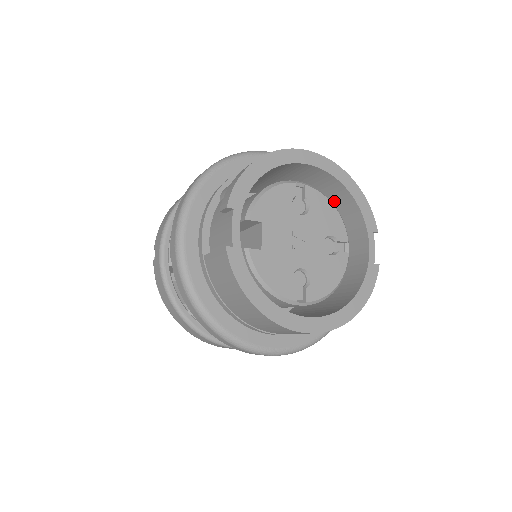
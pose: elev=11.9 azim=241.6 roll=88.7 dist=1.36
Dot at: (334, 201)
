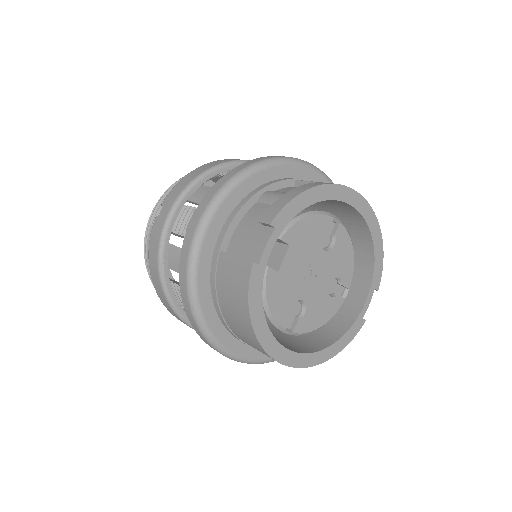
Dot at: (353, 243)
